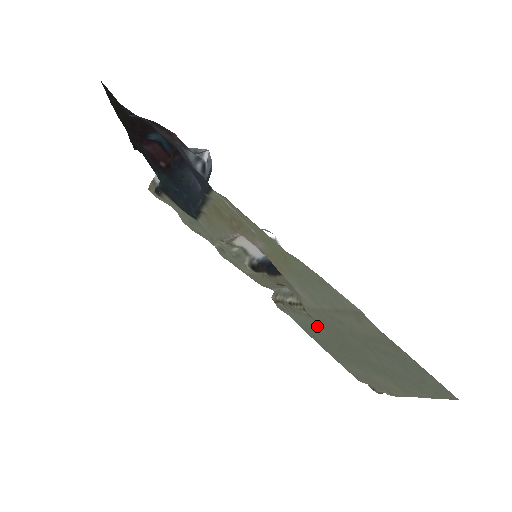
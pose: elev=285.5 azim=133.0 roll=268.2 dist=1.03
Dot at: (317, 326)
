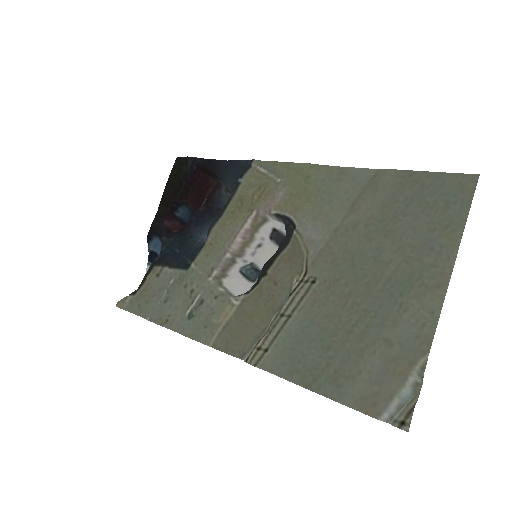
Dot at: (319, 305)
